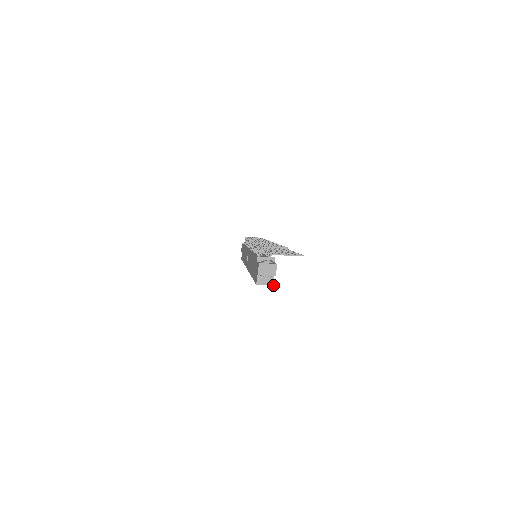
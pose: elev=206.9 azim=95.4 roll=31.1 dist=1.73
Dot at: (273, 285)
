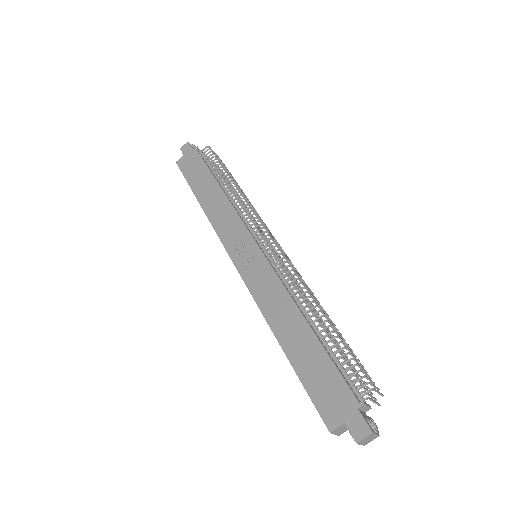
Dot at: (339, 435)
